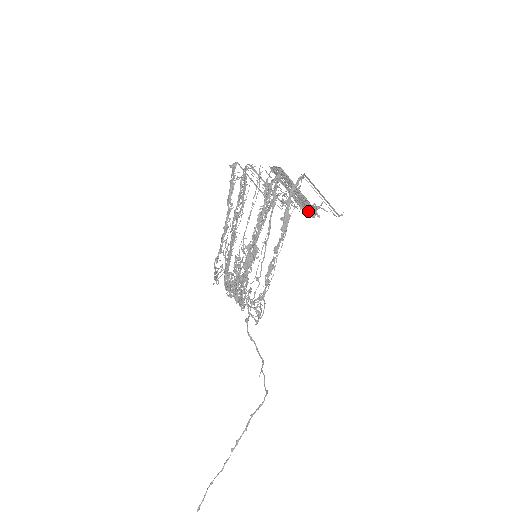
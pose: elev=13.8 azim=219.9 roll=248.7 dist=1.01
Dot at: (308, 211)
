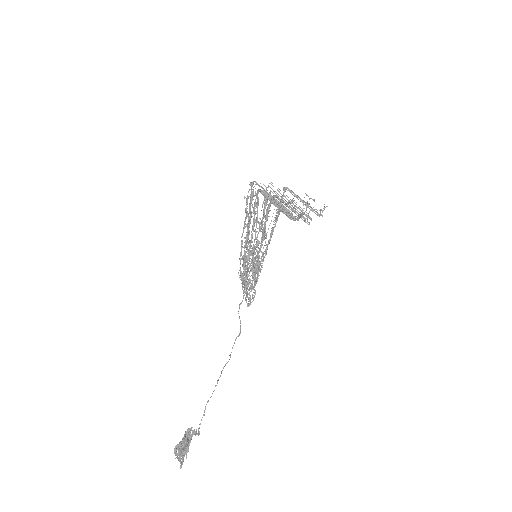
Dot at: (314, 212)
